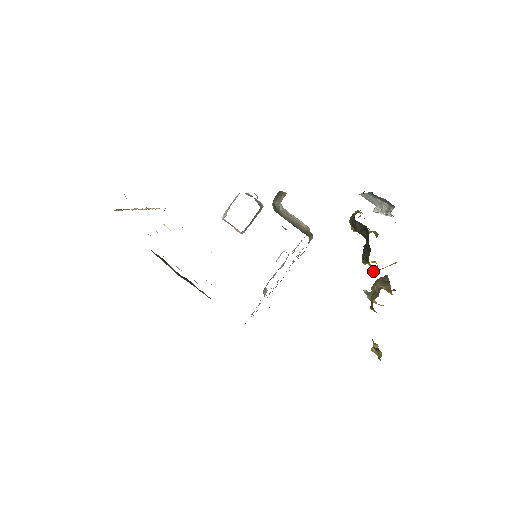
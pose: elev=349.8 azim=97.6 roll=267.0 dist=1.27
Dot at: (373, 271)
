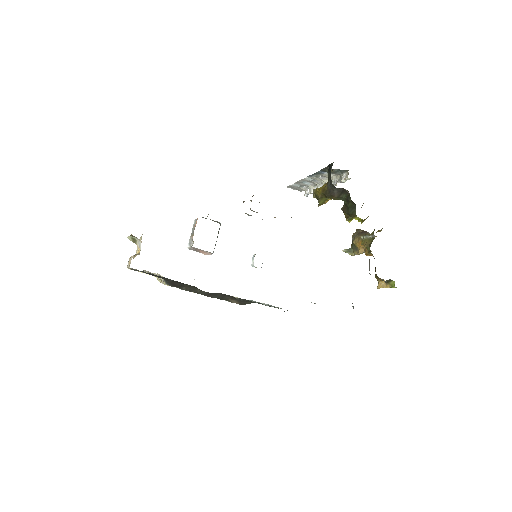
Dot at: (361, 222)
